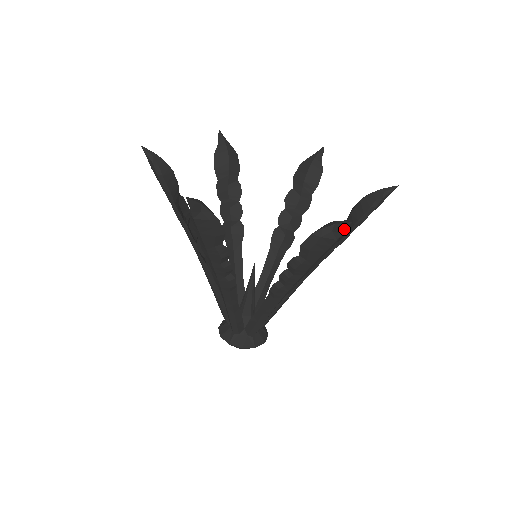
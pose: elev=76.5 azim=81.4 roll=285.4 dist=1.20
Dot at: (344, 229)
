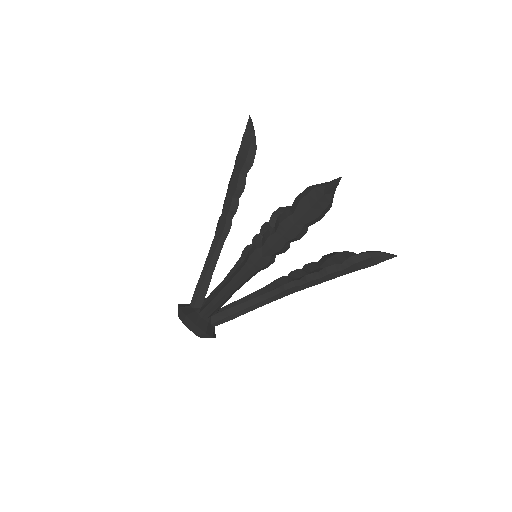
Dot at: (389, 258)
